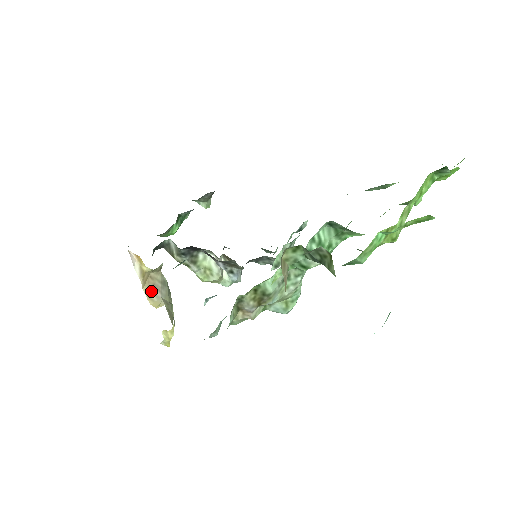
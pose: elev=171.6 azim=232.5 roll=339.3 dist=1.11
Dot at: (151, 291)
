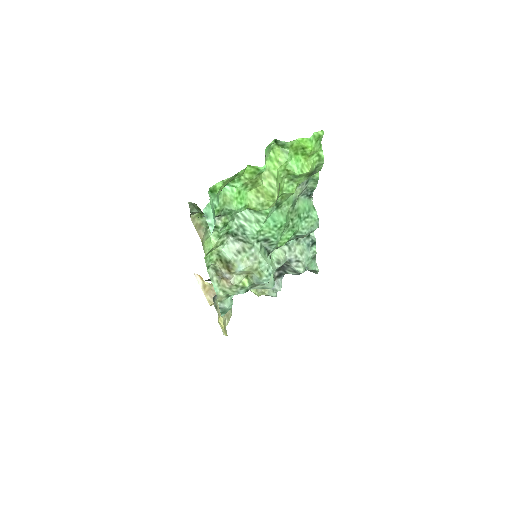
Dot at: (211, 298)
